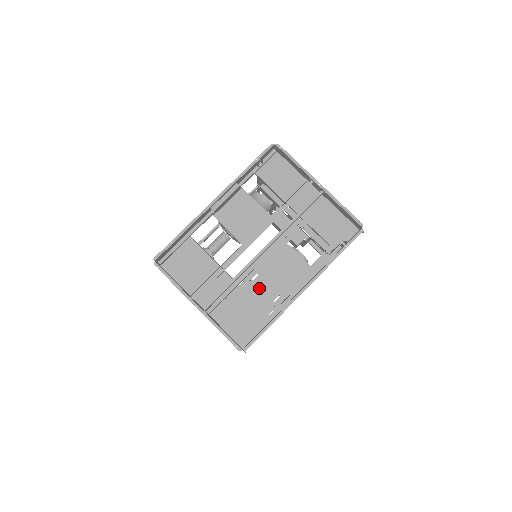
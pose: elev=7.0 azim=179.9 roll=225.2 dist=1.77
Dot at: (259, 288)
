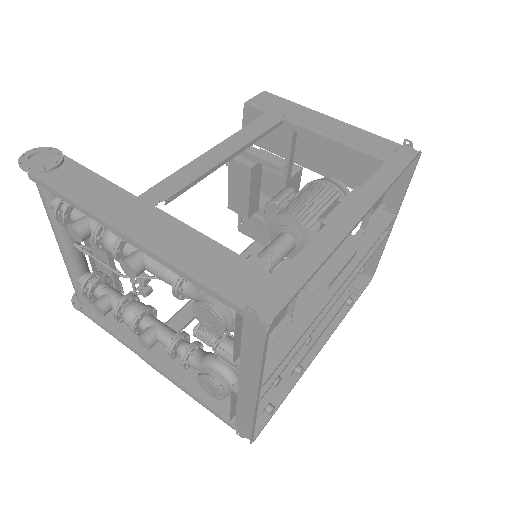
Dot at: occluded
